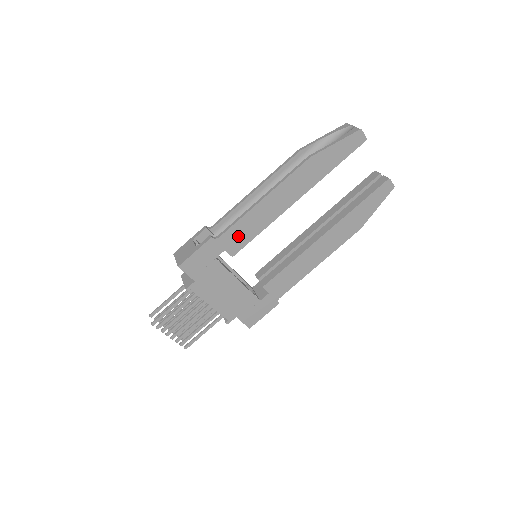
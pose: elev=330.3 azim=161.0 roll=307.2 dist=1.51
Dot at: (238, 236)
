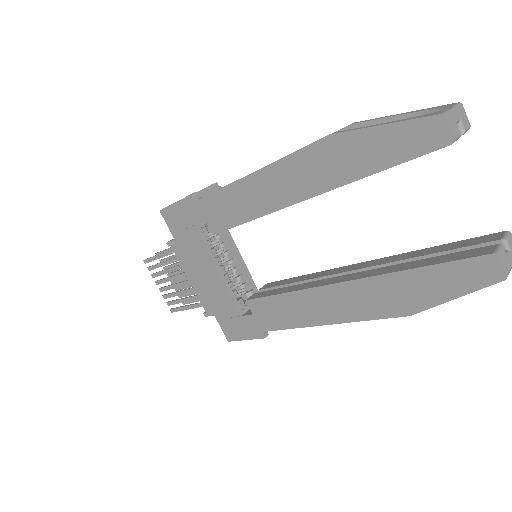
Dot at: (220, 210)
